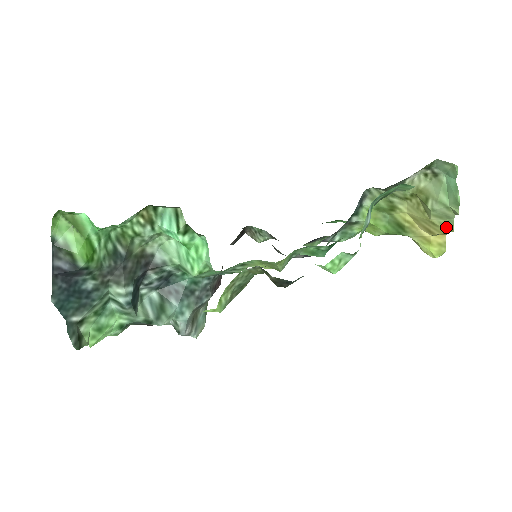
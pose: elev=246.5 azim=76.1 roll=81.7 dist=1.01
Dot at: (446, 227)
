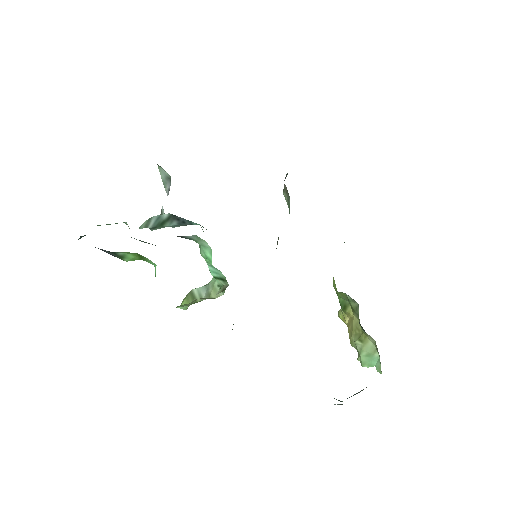
Dot at: (352, 342)
